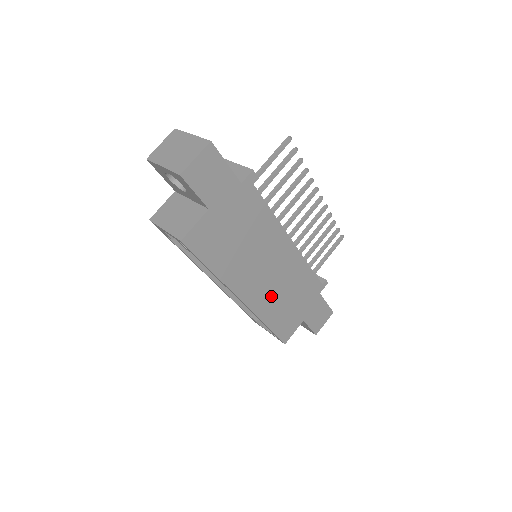
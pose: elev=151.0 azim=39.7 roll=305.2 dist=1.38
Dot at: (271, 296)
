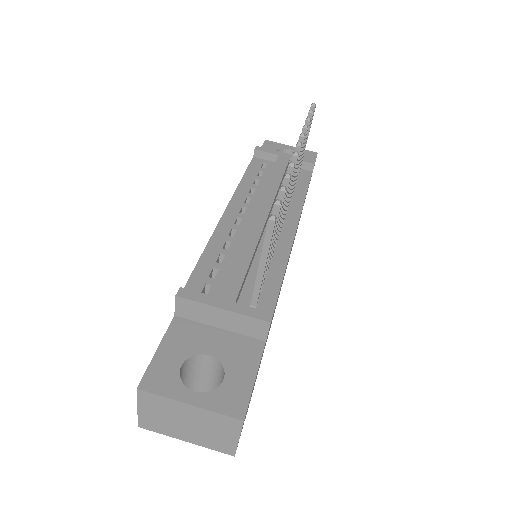
Dot at: occluded
